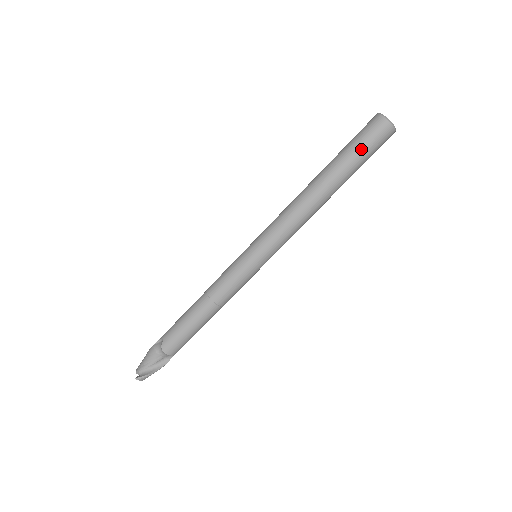
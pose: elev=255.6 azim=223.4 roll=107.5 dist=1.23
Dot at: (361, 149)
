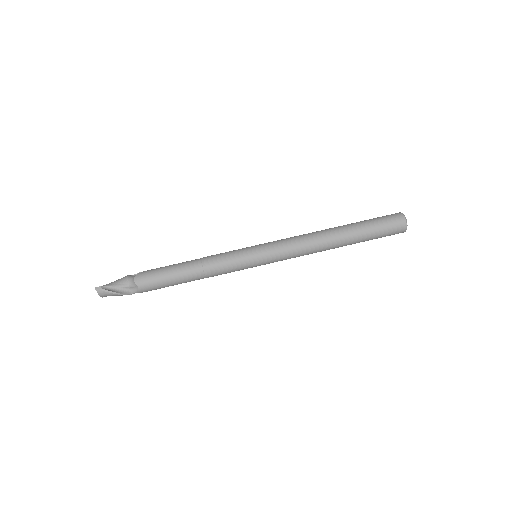
Dot at: (376, 223)
